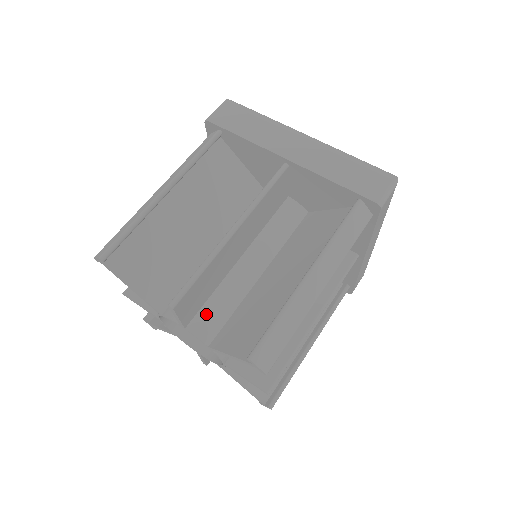
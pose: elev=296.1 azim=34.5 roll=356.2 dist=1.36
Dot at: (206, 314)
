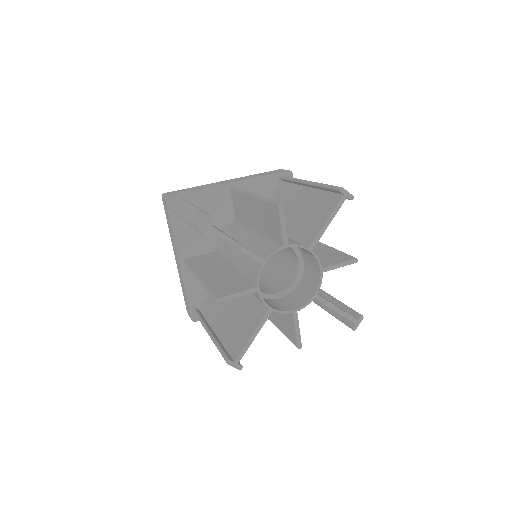
Dot at: occluded
